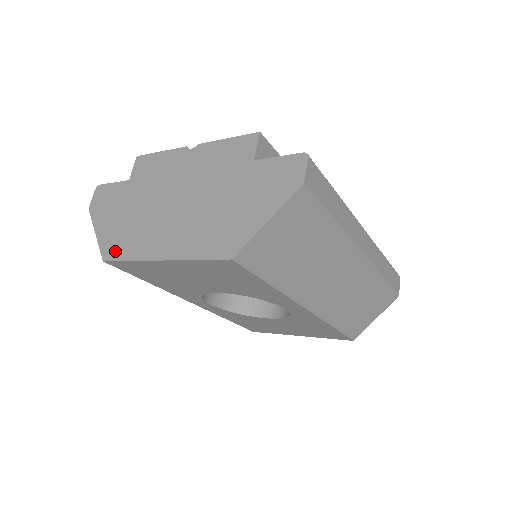
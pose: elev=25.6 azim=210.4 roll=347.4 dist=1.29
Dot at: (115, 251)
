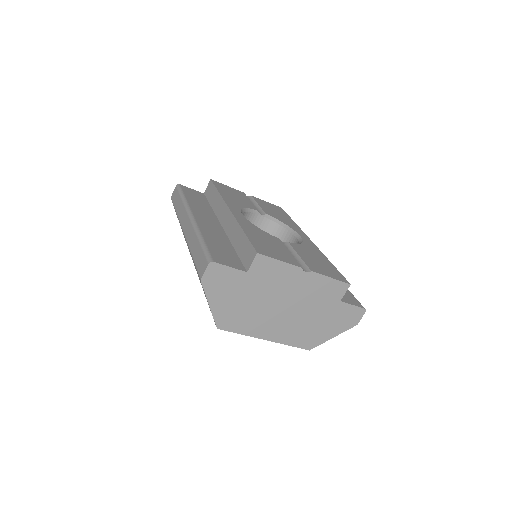
Dot at: (229, 325)
